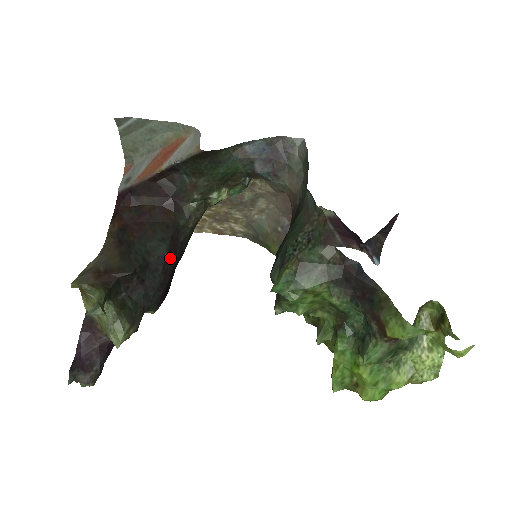
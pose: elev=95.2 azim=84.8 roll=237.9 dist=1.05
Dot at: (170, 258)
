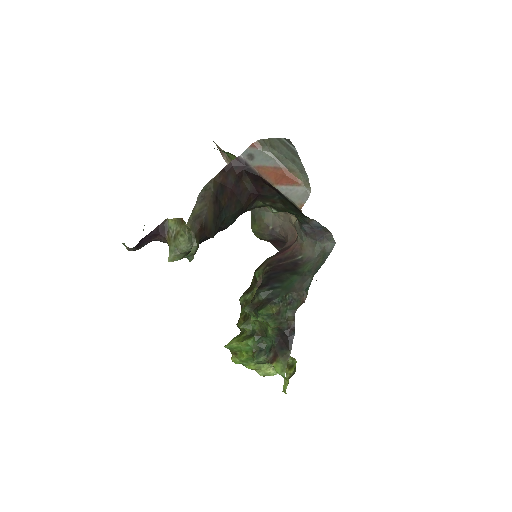
Dot at: (227, 227)
